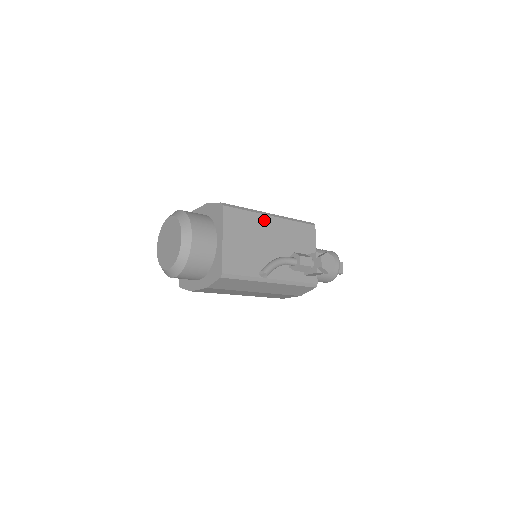
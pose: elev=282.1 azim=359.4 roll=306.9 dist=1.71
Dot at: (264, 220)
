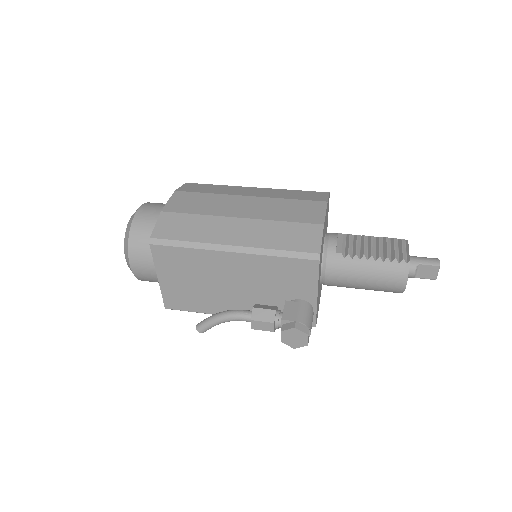
Dot at: (217, 257)
